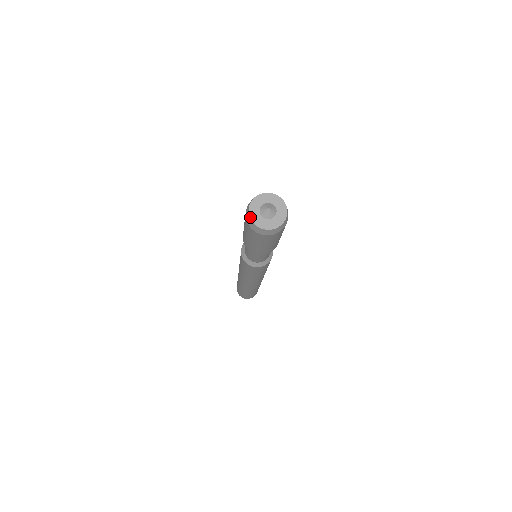
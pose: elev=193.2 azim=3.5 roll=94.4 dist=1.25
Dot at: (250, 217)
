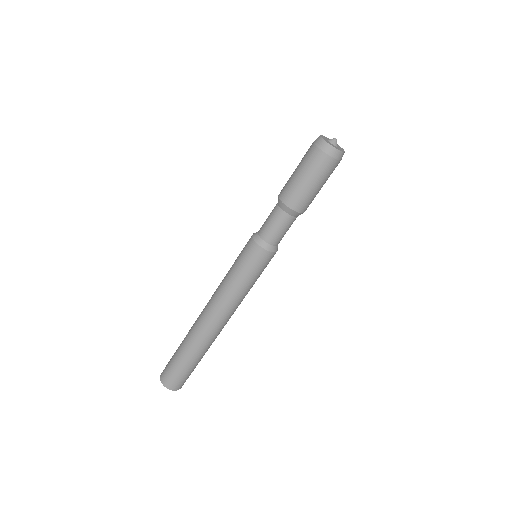
Dot at: (322, 138)
